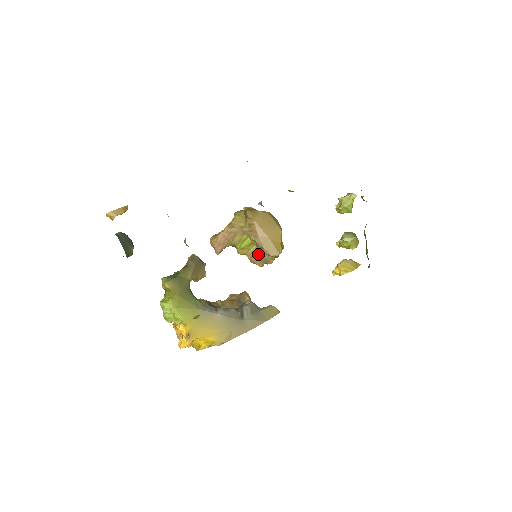
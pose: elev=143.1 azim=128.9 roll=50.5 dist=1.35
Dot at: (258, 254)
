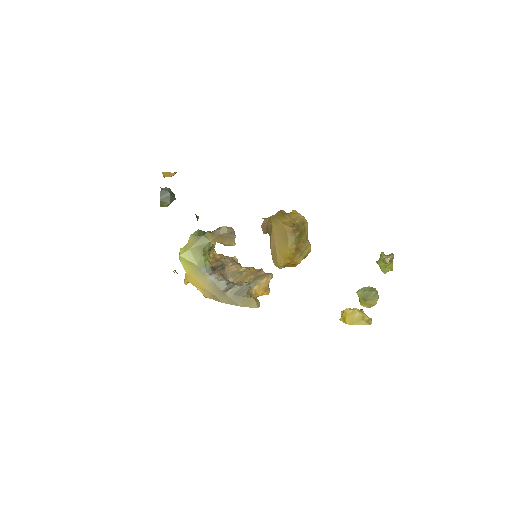
Dot at: occluded
